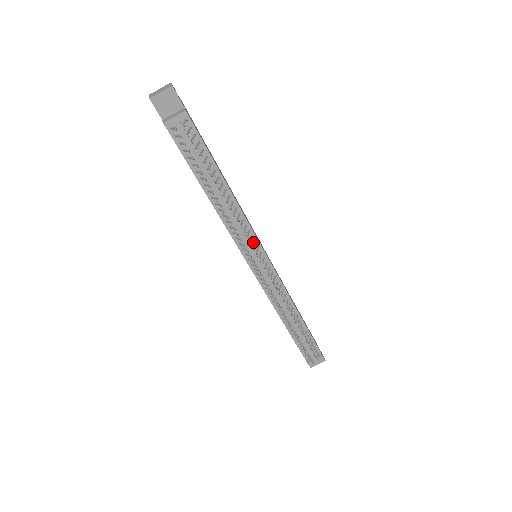
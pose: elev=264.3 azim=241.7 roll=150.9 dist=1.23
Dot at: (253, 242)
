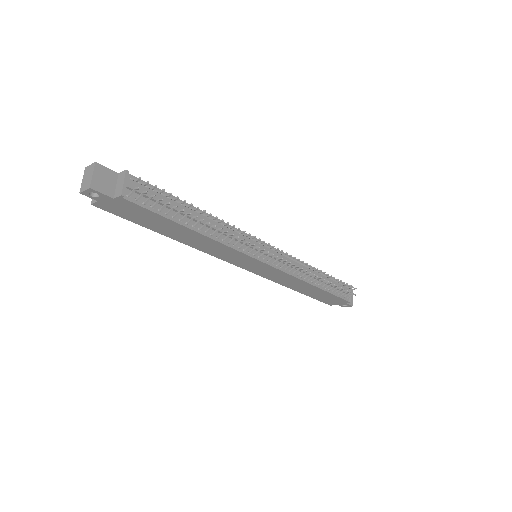
Dot at: (250, 241)
